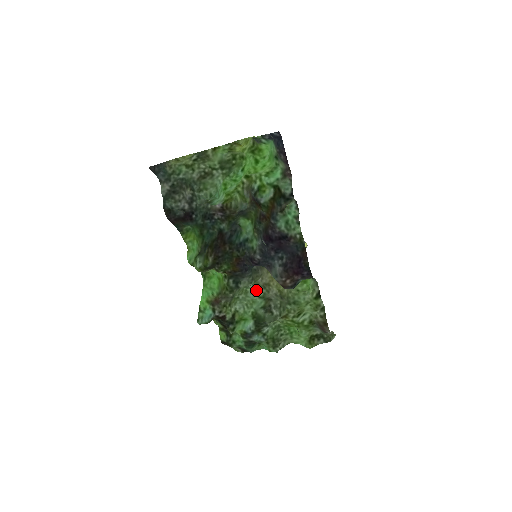
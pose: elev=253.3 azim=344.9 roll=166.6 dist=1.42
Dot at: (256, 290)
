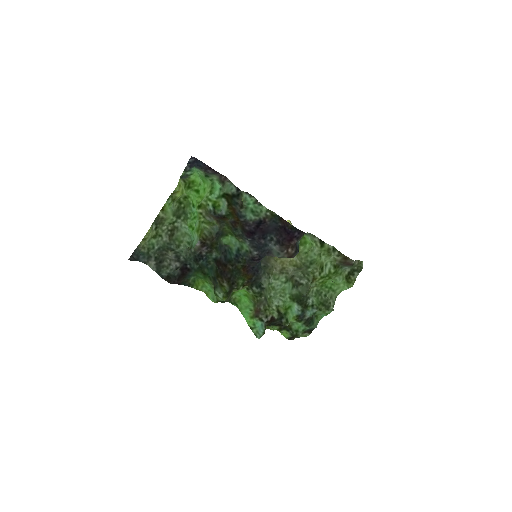
Dot at: (278, 280)
